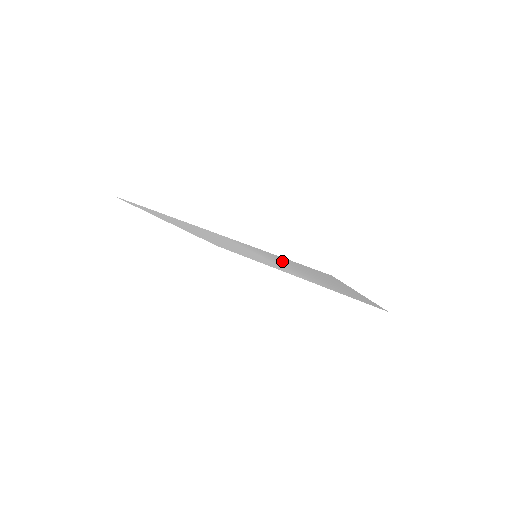
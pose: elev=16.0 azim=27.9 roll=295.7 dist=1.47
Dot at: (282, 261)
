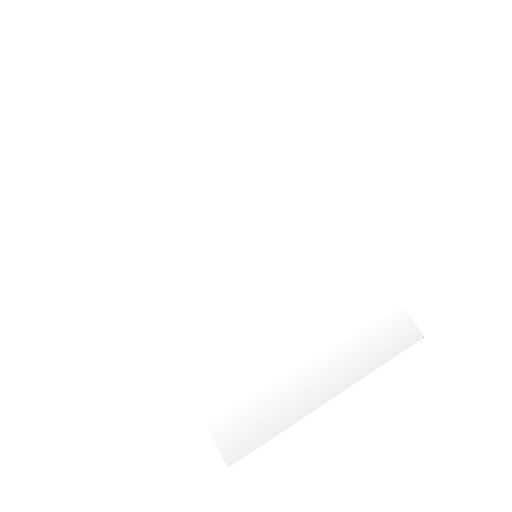
Dot at: (232, 357)
